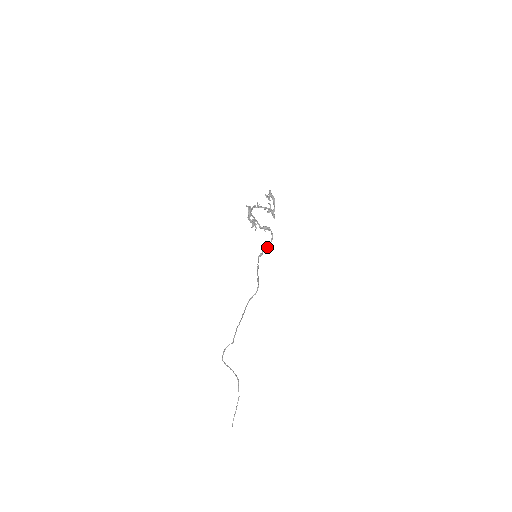
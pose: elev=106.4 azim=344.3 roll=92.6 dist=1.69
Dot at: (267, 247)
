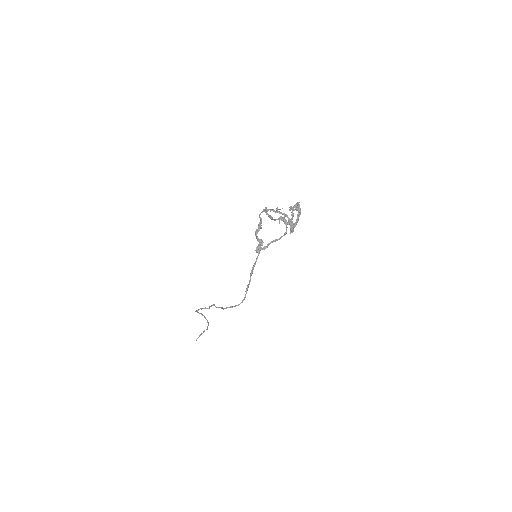
Dot at: (275, 240)
